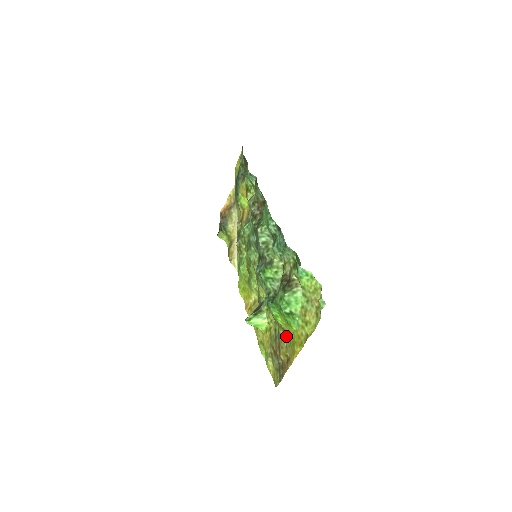
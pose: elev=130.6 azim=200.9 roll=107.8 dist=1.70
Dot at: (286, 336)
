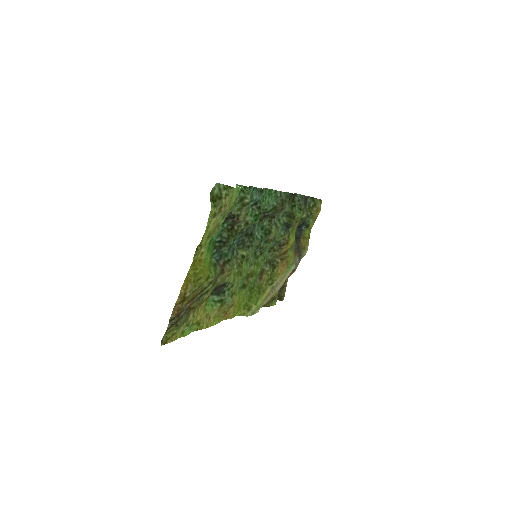
Dot at: (202, 281)
